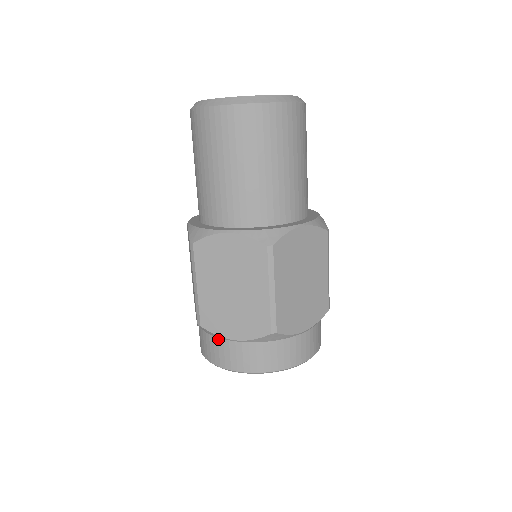
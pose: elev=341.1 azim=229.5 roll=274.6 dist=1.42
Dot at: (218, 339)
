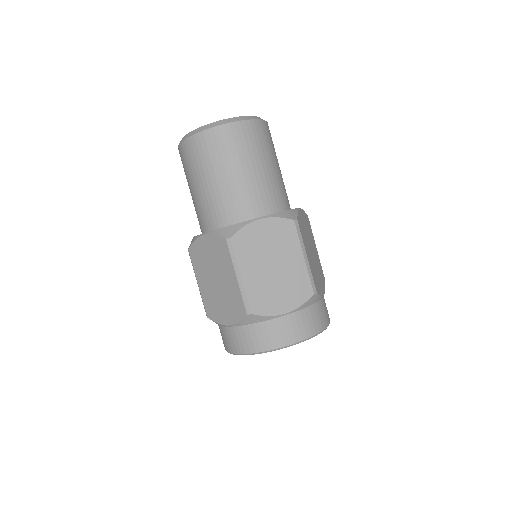
Dot at: (221, 327)
